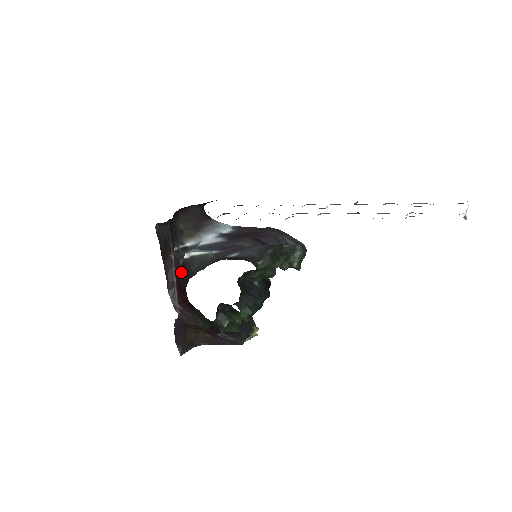
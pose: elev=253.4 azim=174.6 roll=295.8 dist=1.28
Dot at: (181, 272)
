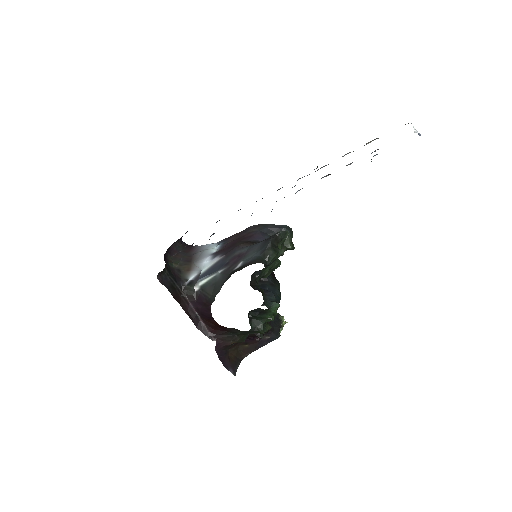
Dot at: (199, 304)
